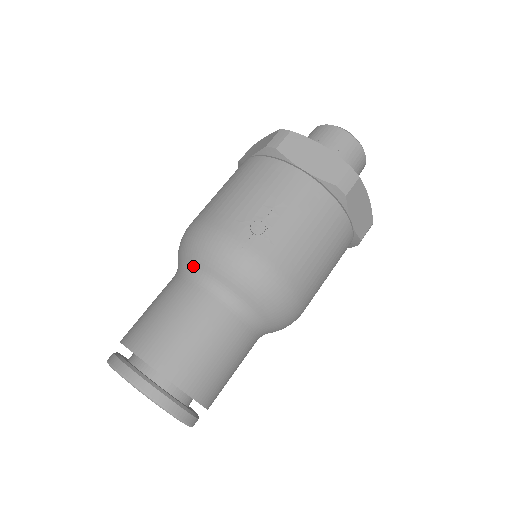
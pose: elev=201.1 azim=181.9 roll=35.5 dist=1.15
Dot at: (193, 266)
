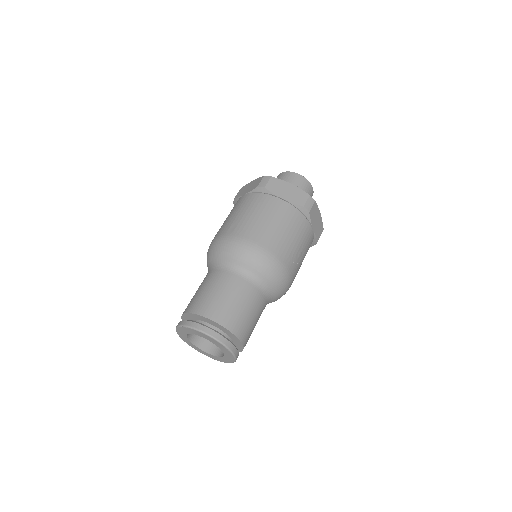
Dot at: (259, 278)
